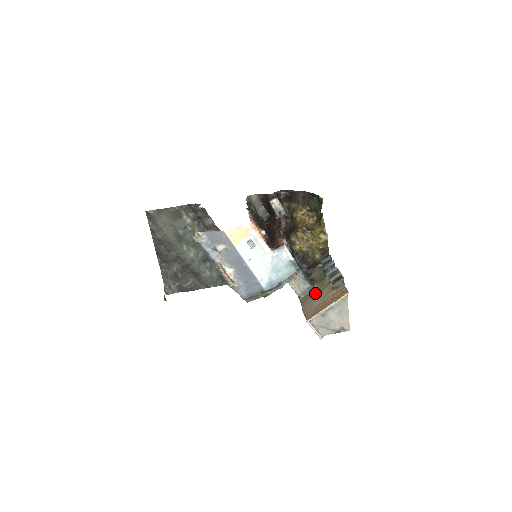
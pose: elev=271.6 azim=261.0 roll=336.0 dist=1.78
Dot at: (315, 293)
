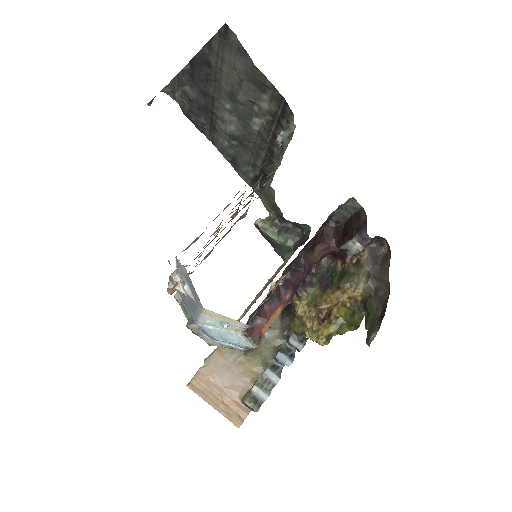
Dot at: (236, 362)
